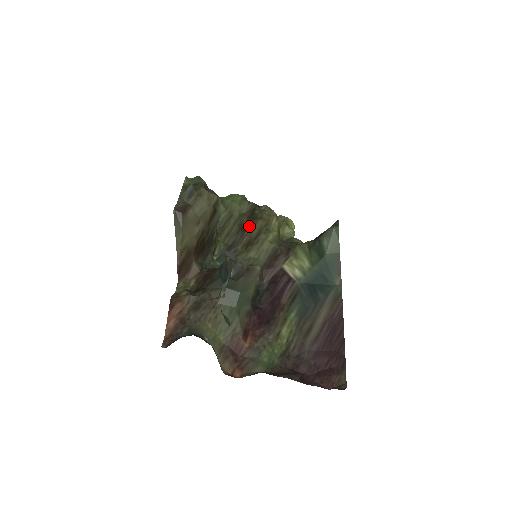
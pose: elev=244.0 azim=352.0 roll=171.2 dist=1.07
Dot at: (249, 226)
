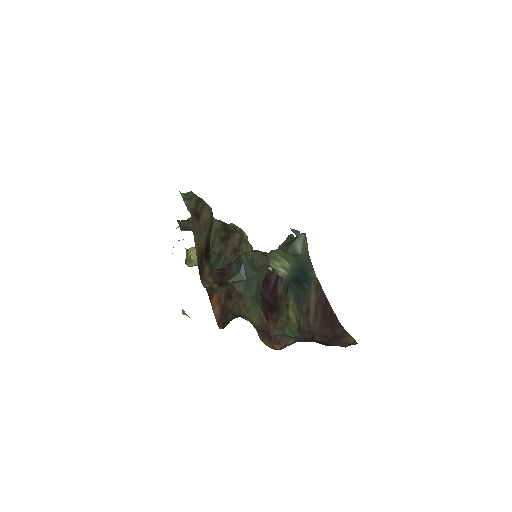
Dot at: (229, 238)
